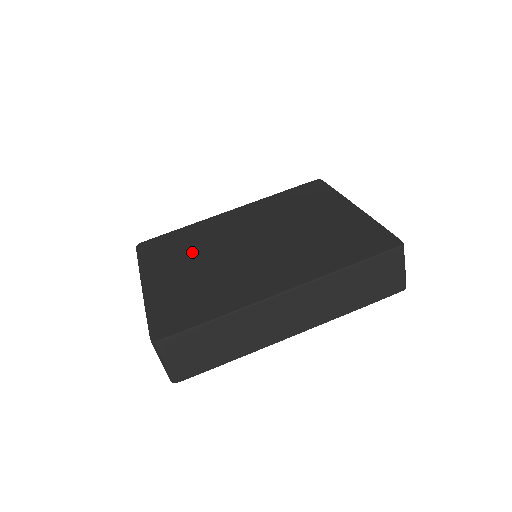
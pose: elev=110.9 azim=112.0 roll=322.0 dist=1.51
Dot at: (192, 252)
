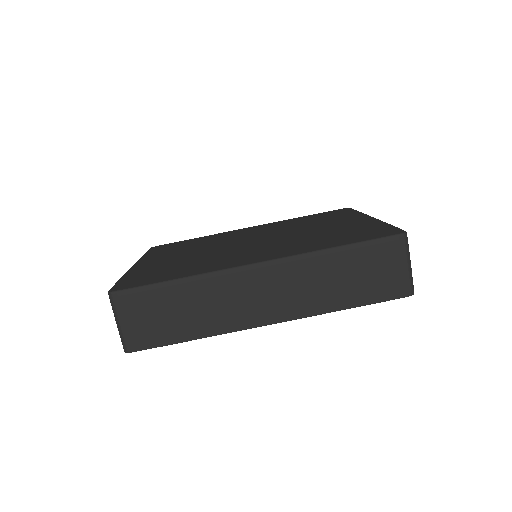
Dot at: (194, 247)
